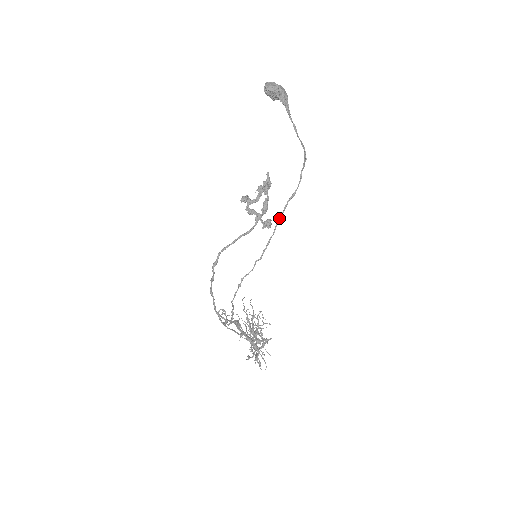
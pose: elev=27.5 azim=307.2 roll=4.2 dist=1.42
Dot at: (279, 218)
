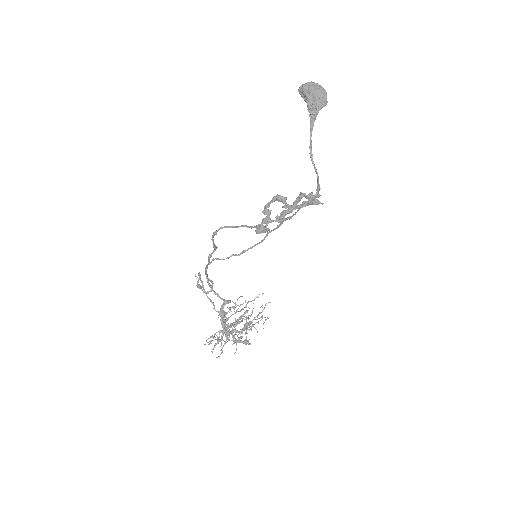
Dot at: (270, 231)
